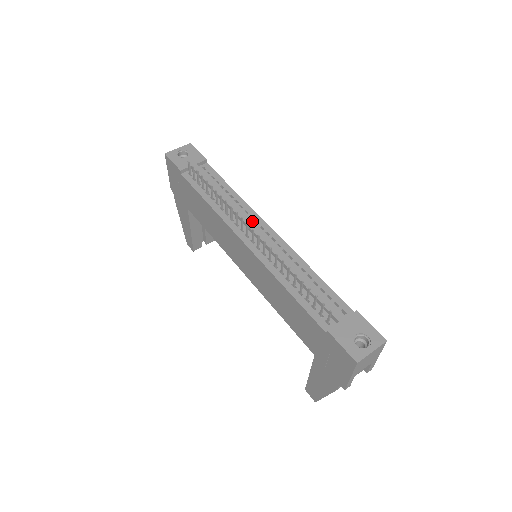
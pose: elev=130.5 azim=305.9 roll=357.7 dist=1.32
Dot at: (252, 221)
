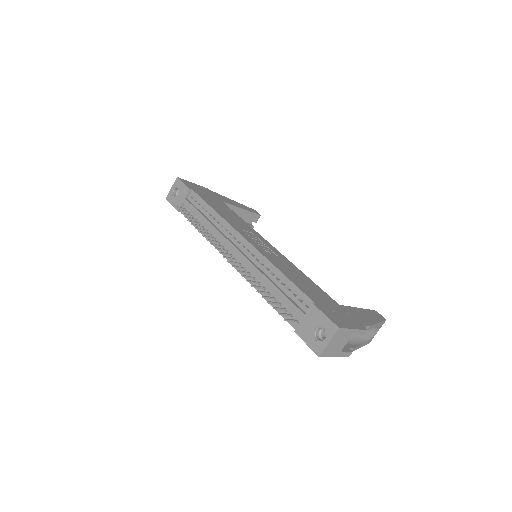
Dot at: (231, 238)
